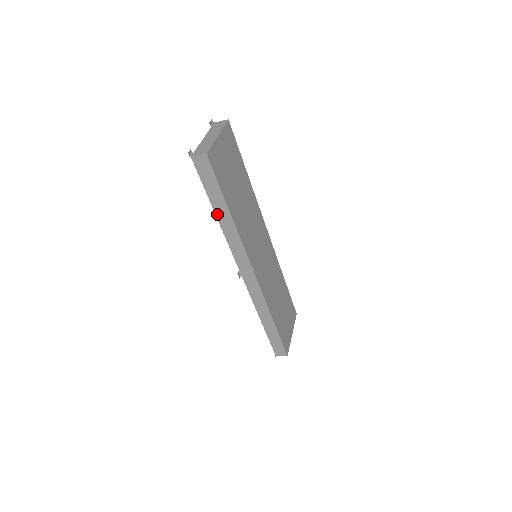
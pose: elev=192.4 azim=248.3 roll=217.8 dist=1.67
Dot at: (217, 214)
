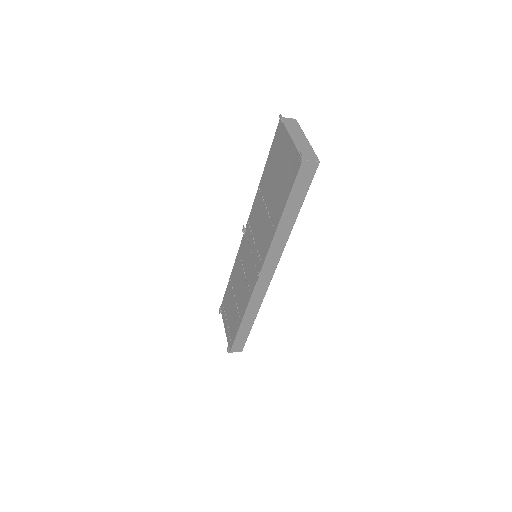
Dot at: (282, 218)
